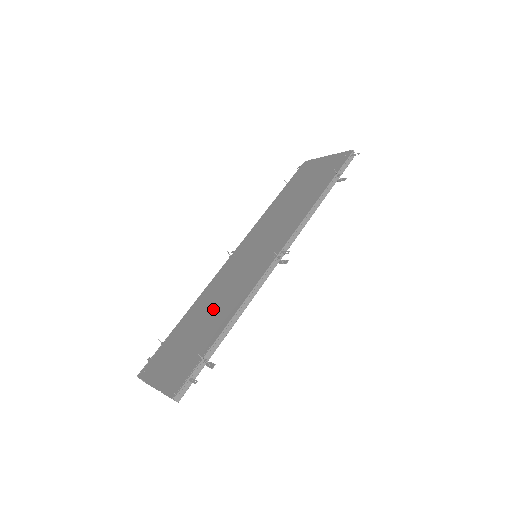
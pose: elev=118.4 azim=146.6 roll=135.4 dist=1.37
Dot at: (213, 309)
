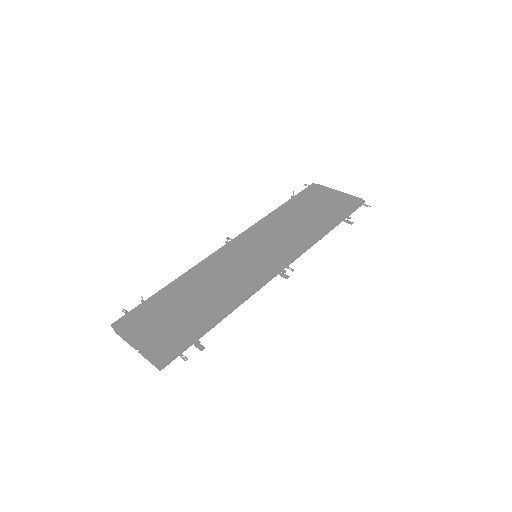
Dot at: (208, 291)
